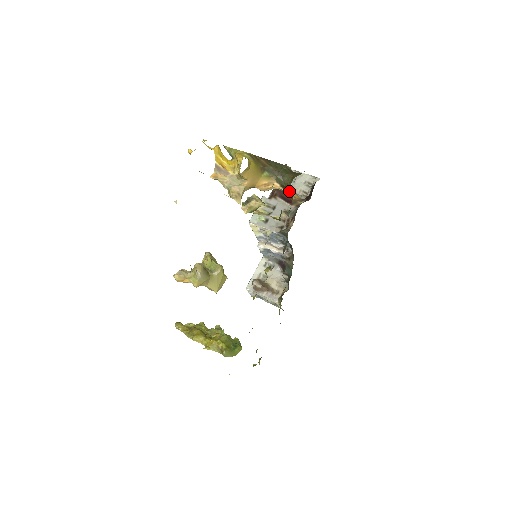
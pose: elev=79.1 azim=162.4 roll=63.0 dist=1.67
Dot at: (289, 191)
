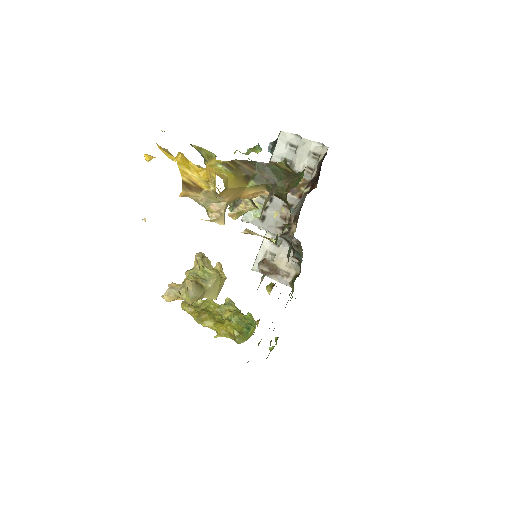
Dot at: (285, 202)
